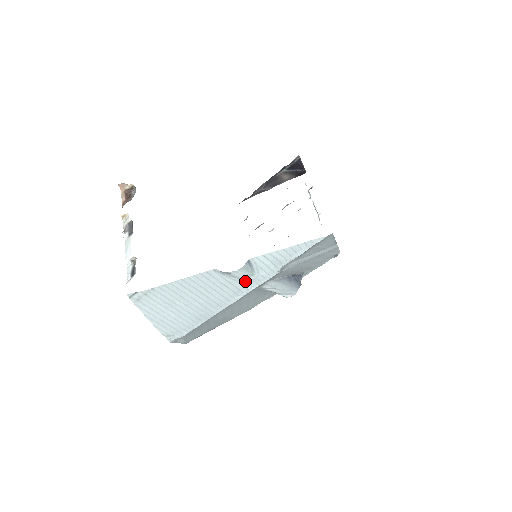
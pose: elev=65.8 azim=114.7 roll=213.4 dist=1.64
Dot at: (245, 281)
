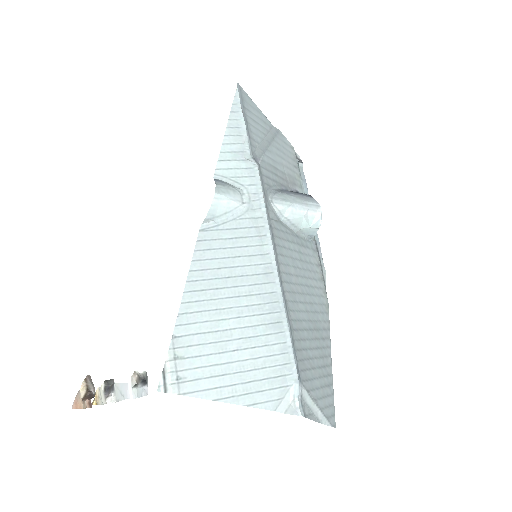
Dot at: (245, 210)
